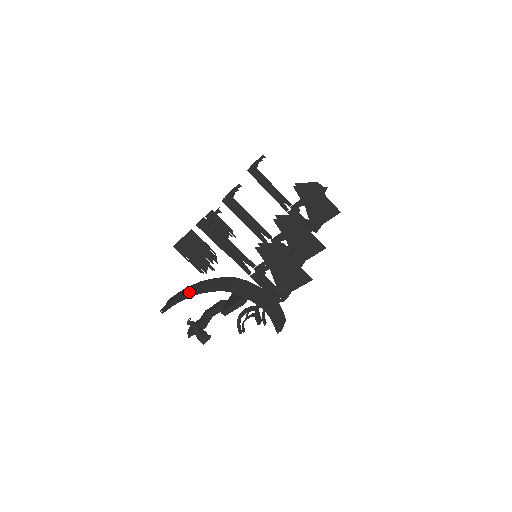
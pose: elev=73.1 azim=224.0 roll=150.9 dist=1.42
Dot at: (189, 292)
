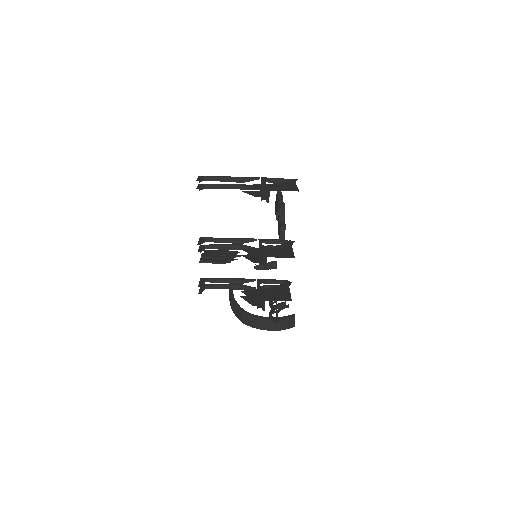
Dot at: occluded
